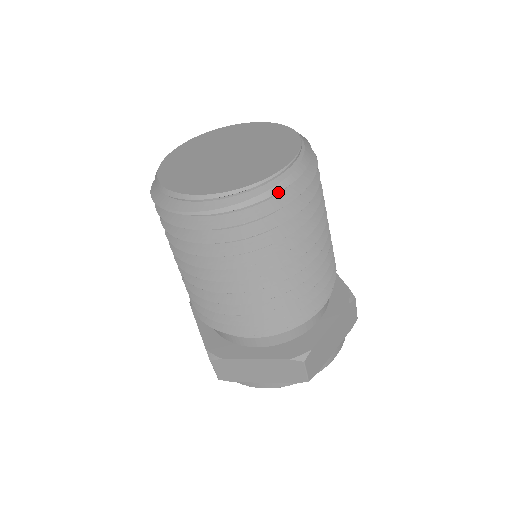
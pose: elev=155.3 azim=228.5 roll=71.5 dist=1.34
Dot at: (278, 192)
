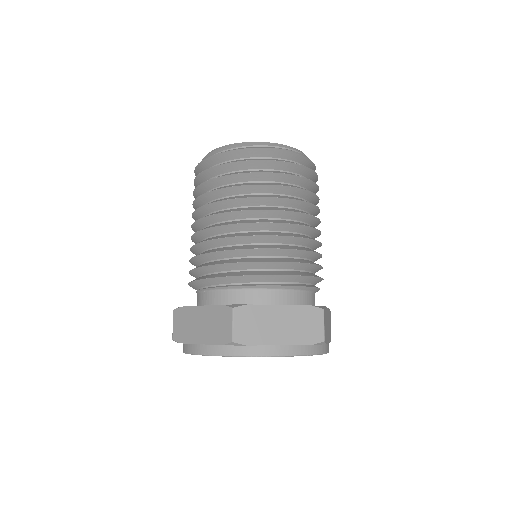
Dot at: occluded
